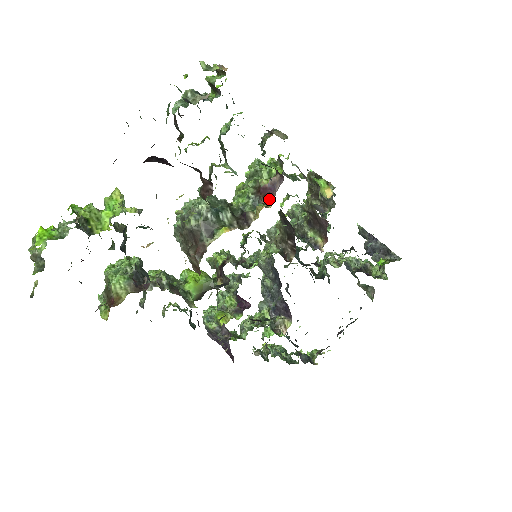
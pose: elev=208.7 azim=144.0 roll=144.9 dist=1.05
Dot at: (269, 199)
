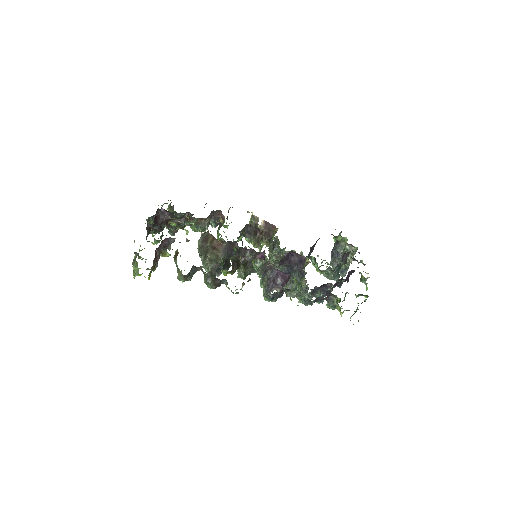
Dot at: (223, 219)
